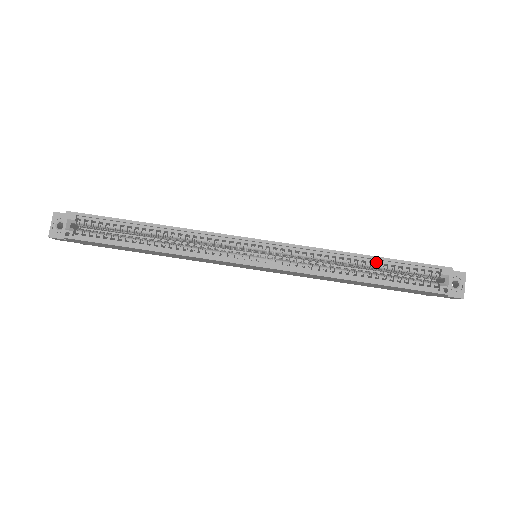
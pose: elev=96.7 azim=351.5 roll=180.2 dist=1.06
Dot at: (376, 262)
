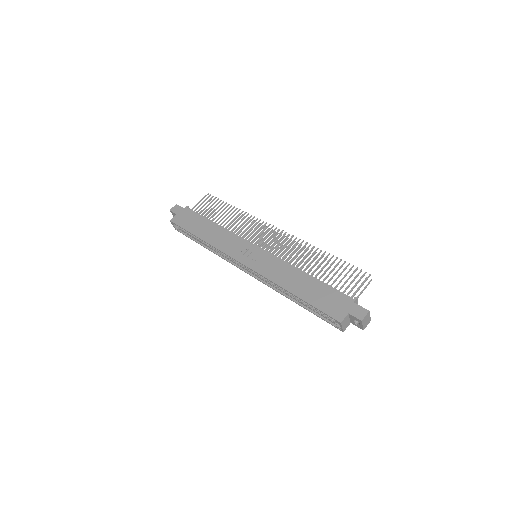
Dot at: (301, 297)
